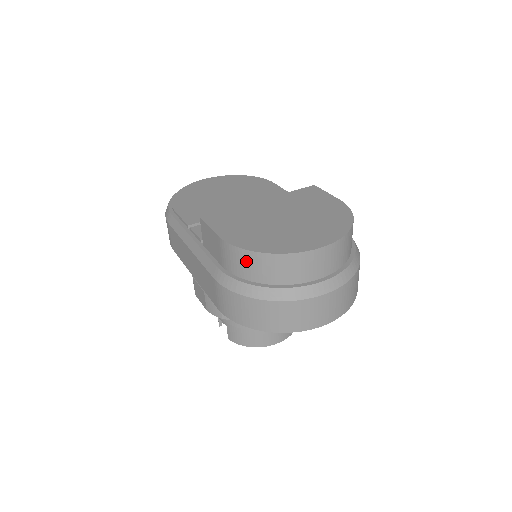
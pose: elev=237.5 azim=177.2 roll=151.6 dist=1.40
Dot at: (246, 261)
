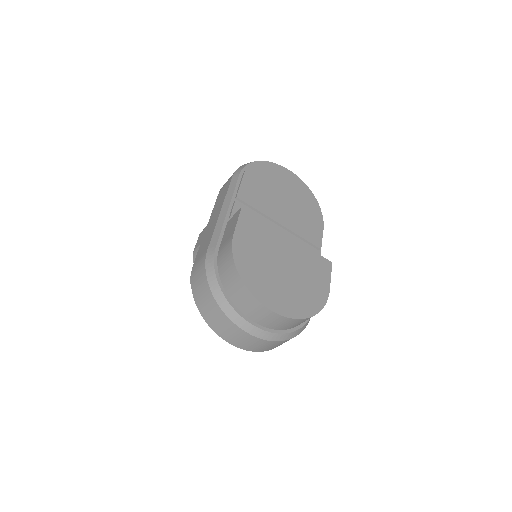
Dot at: (229, 268)
